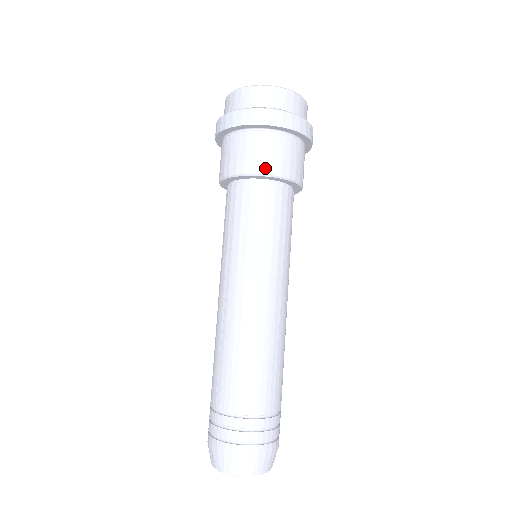
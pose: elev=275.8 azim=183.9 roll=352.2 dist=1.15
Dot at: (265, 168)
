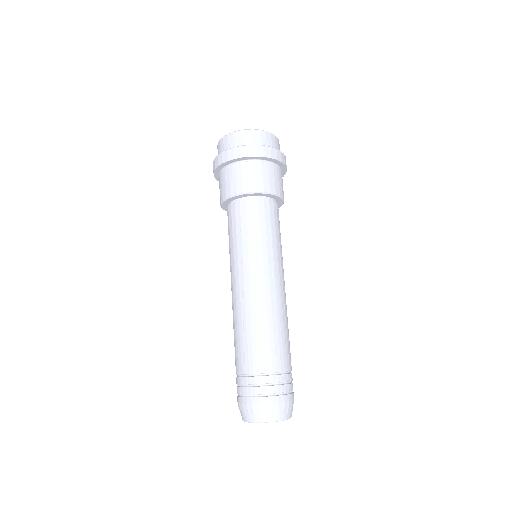
Dot at: (227, 193)
